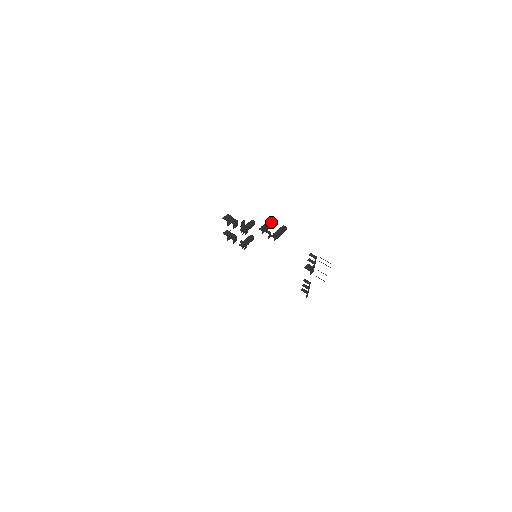
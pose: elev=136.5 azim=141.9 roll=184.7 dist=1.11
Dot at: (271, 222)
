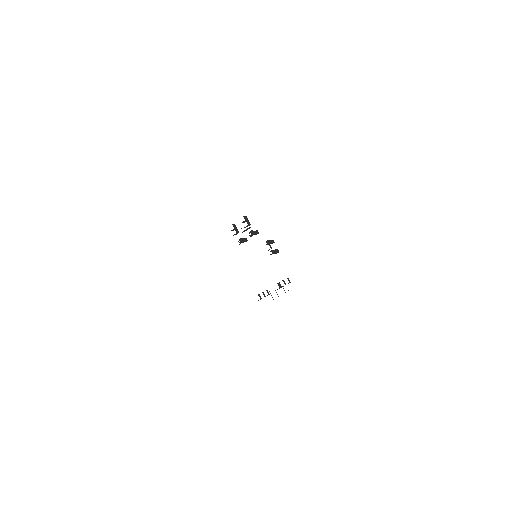
Dot at: (273, 242)
